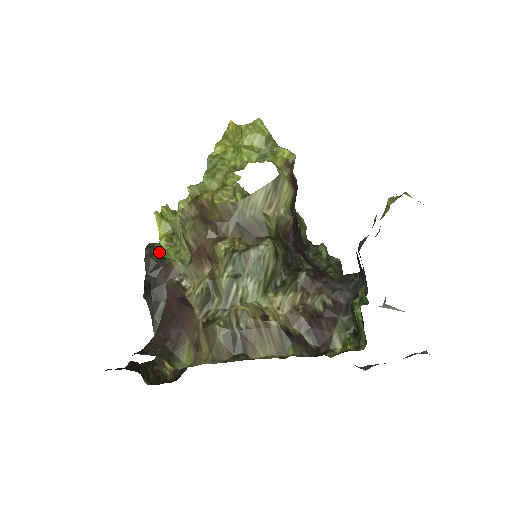
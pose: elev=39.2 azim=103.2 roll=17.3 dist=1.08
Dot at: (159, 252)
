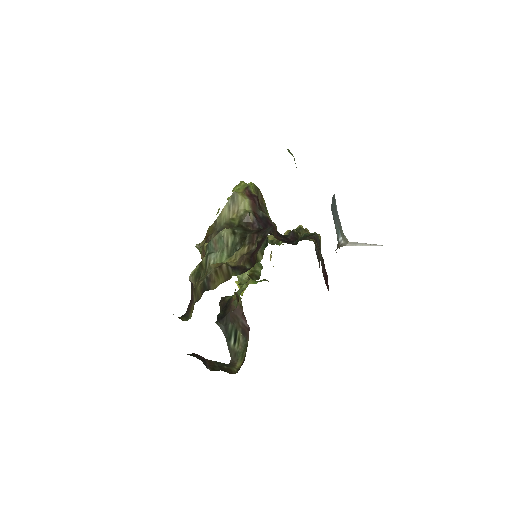
Dot at: (229, 297)
